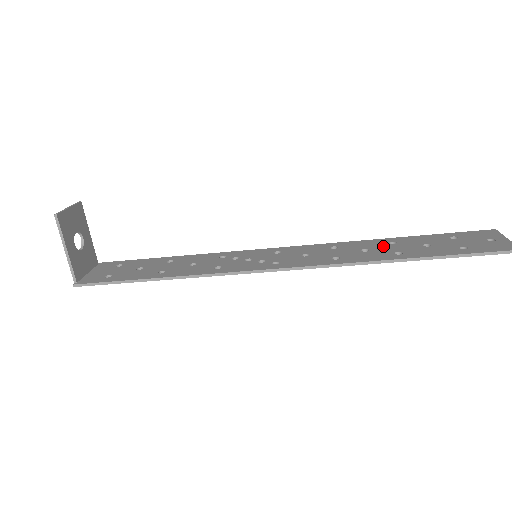
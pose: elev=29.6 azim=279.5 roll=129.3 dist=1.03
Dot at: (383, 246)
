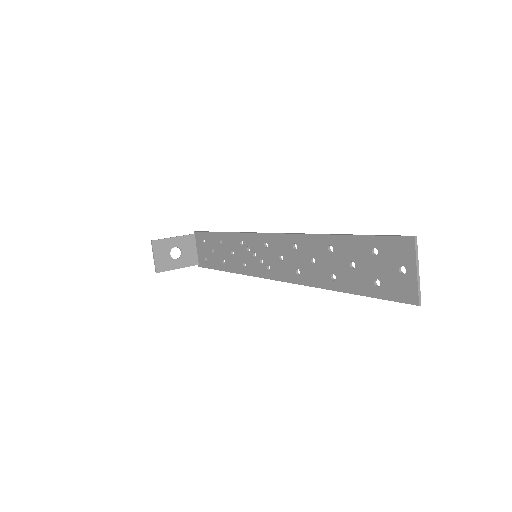
Dot at: (324, 256)
